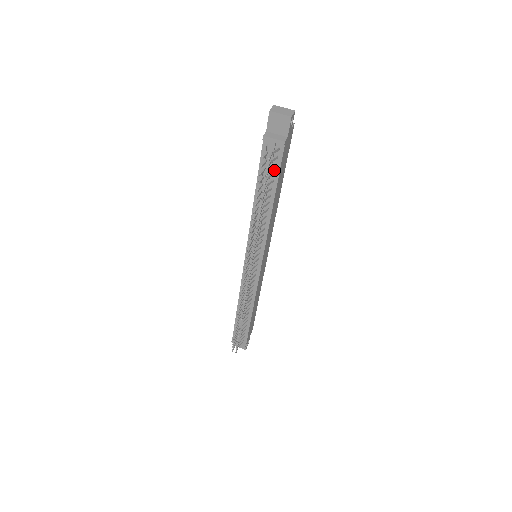
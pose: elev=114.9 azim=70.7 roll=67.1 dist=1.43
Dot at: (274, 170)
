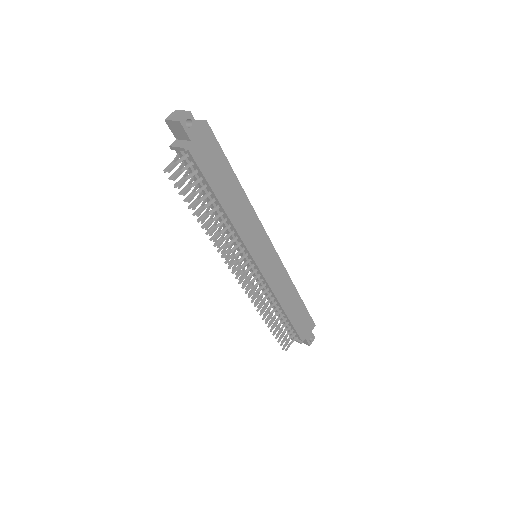
Dot at: (200, 175)
